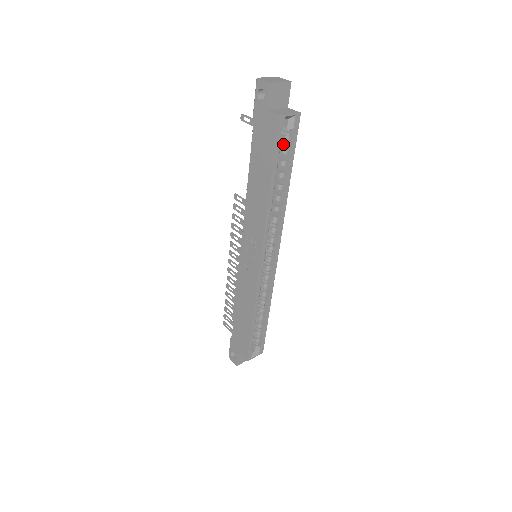
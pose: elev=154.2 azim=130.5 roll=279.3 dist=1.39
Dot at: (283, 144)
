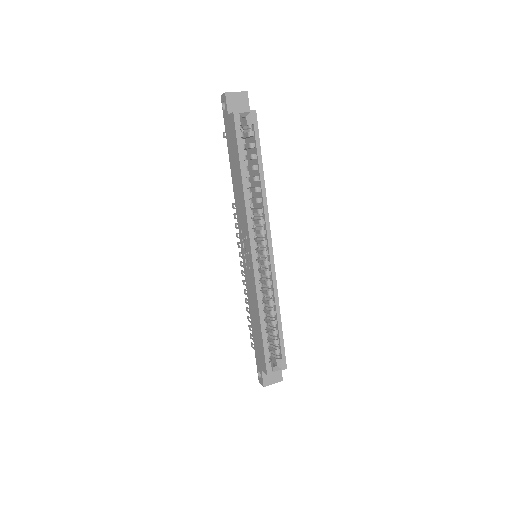
Dot at: (251, 142)
